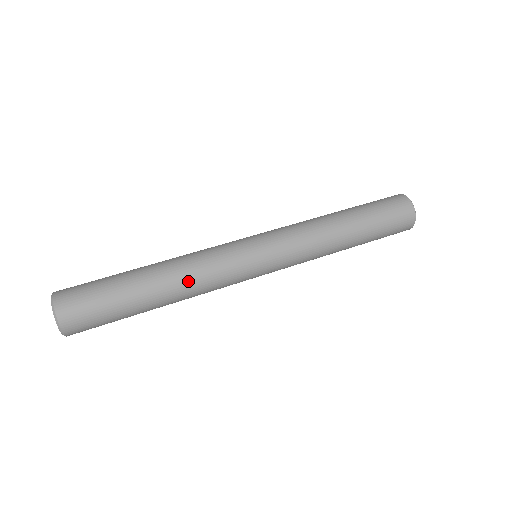
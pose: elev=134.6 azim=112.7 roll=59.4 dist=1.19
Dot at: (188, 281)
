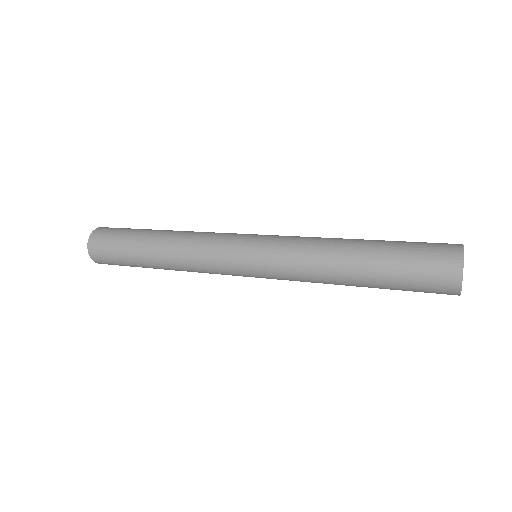
Dot at: (179, 262)
